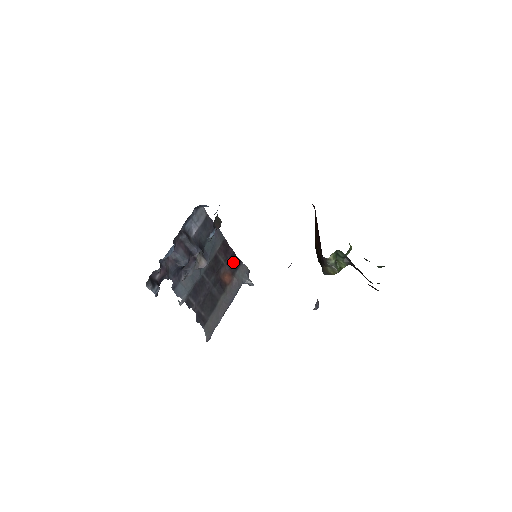
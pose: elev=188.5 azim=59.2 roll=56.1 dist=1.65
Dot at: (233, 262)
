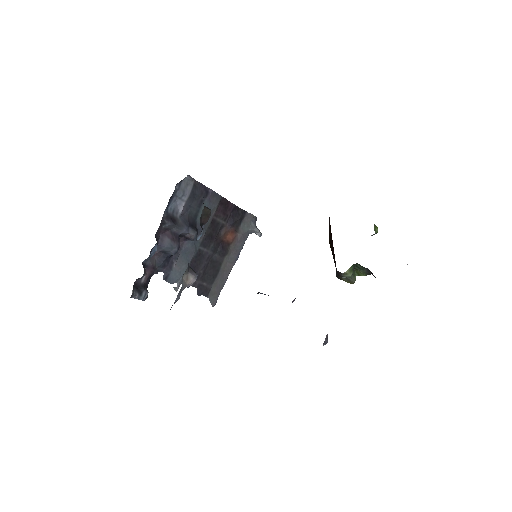
Dot at: (235, 217)
